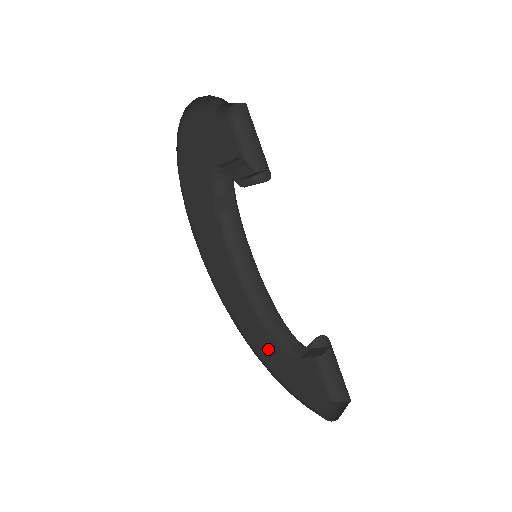
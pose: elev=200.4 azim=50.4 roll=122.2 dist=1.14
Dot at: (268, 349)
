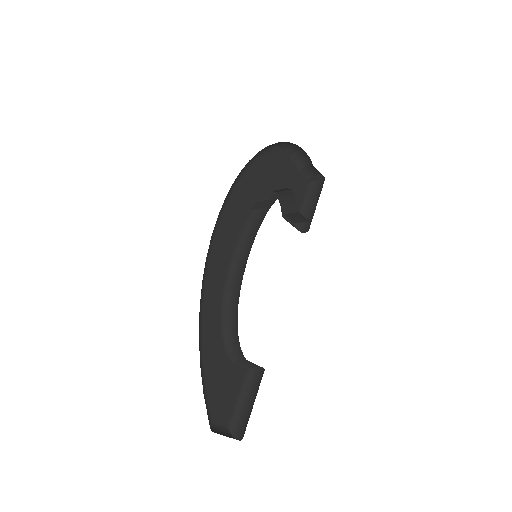
Dot at: (212, 323)
